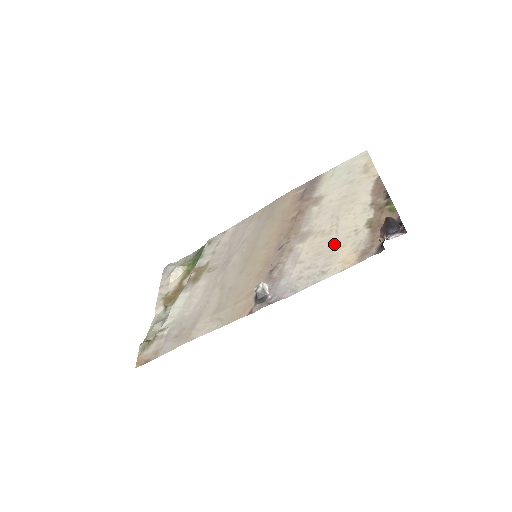
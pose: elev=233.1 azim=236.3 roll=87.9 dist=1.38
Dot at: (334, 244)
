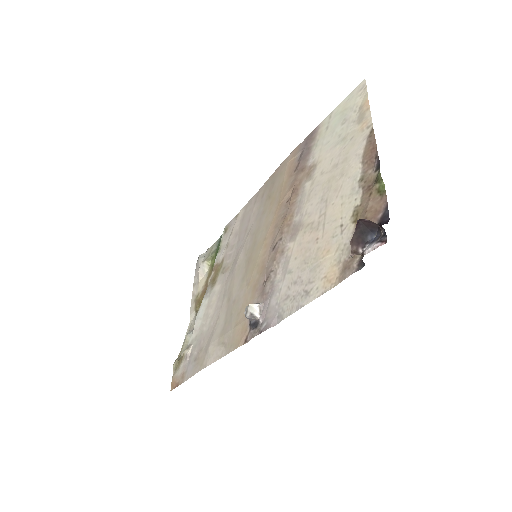
Dot at: (319, 247)
